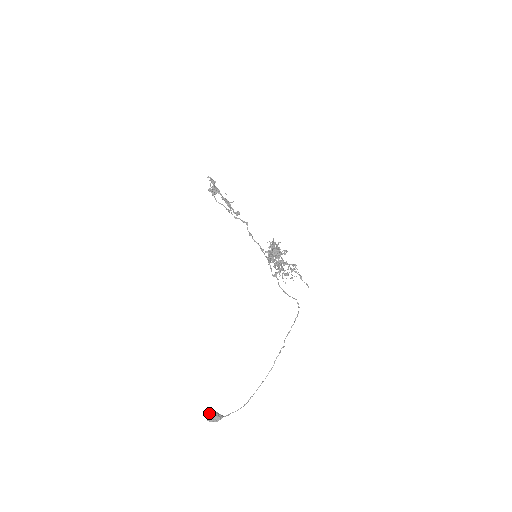
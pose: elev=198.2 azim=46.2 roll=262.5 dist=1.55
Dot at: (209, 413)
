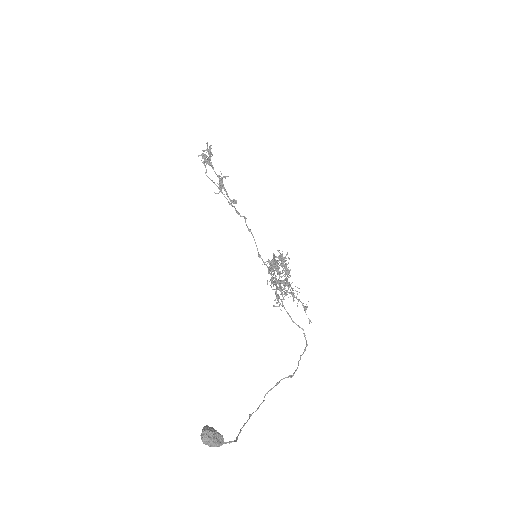
Dot at: (207, 425)
